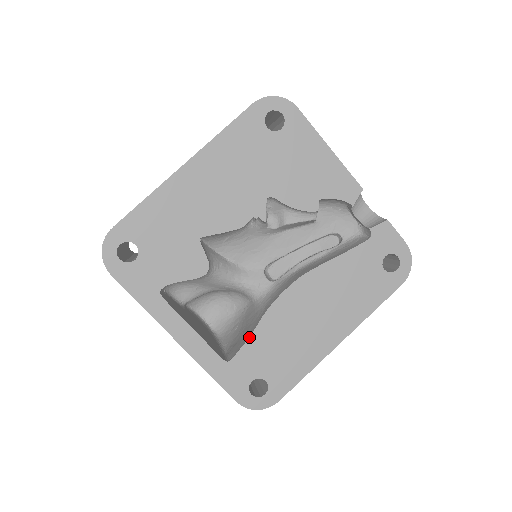
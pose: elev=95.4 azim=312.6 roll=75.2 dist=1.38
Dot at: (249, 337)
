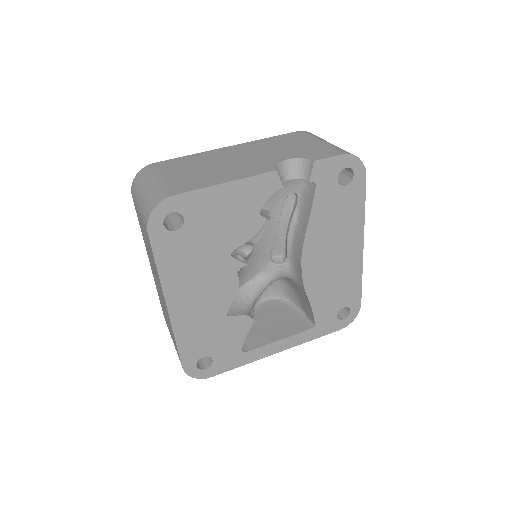
Dot at: (311, 308)
